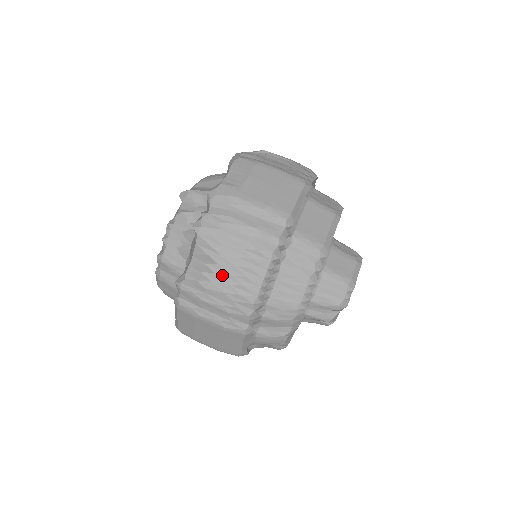
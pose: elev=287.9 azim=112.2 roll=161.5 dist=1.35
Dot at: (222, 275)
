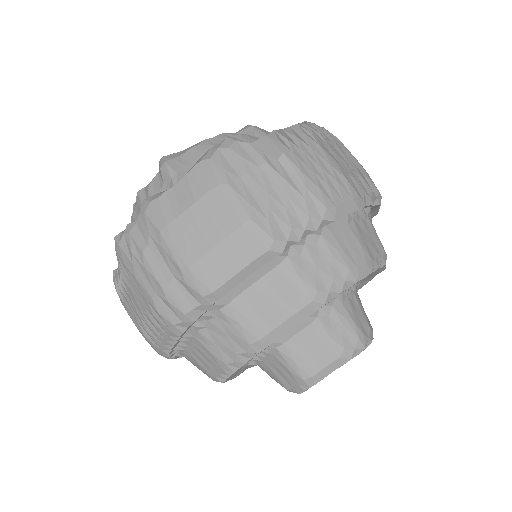
Dot at: (132, 306)
